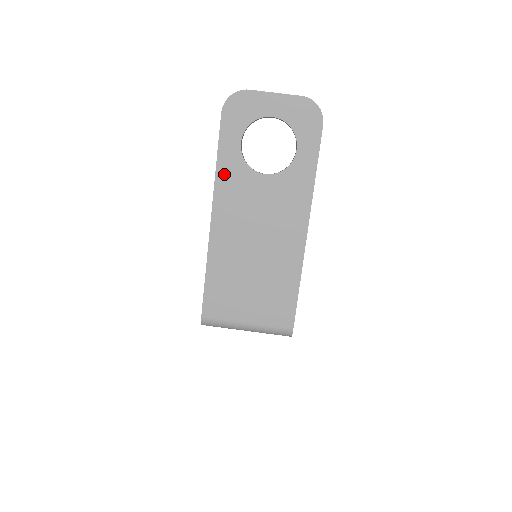
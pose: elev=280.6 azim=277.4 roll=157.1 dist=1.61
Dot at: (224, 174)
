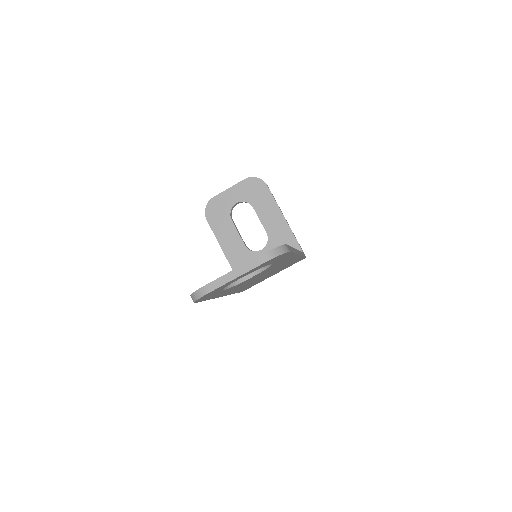
Dot at: (219, 295)
